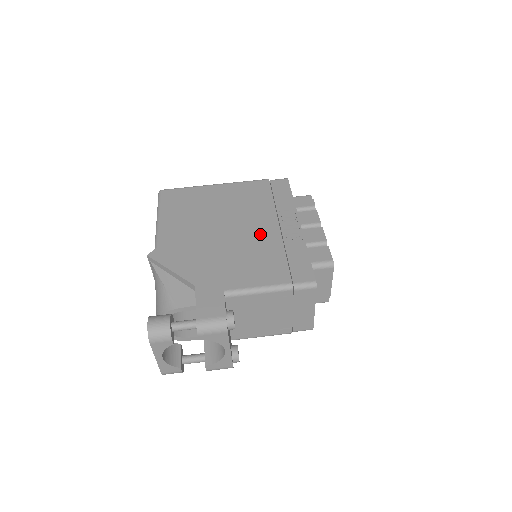
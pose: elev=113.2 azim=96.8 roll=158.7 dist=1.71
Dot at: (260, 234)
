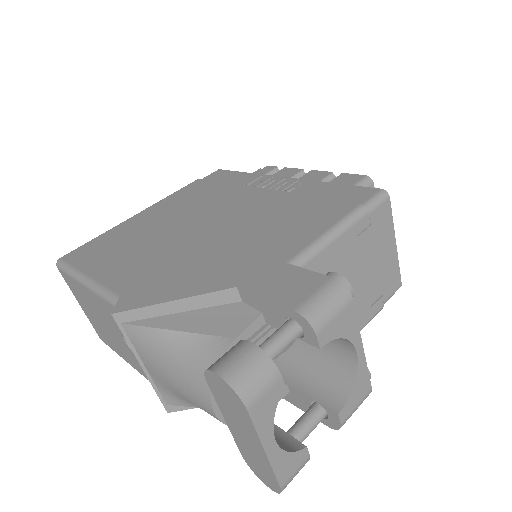
Dot at: (253, 205)
